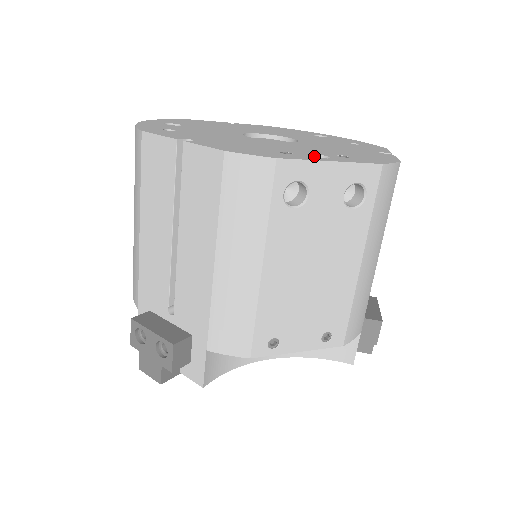
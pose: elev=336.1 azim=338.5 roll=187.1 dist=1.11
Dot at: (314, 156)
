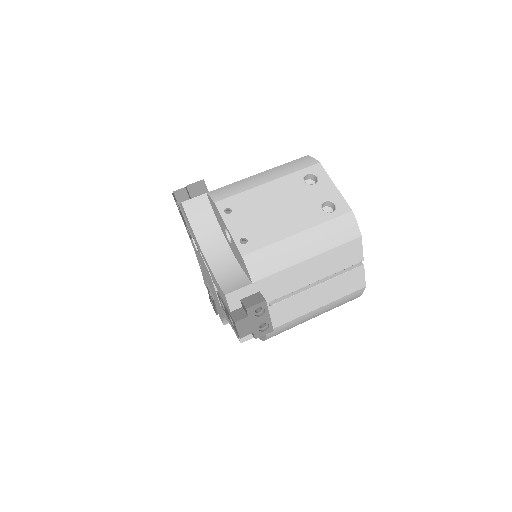
Dot at: occluded
